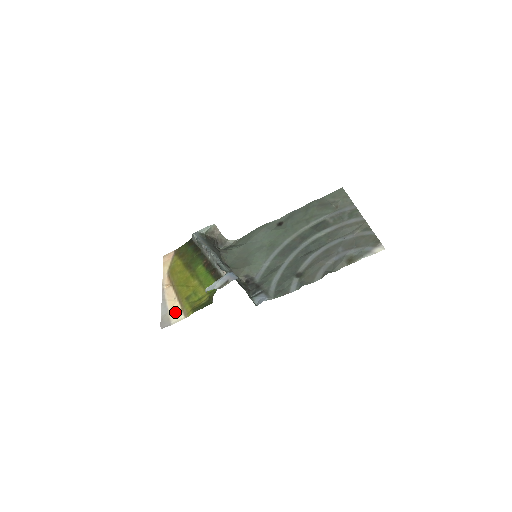
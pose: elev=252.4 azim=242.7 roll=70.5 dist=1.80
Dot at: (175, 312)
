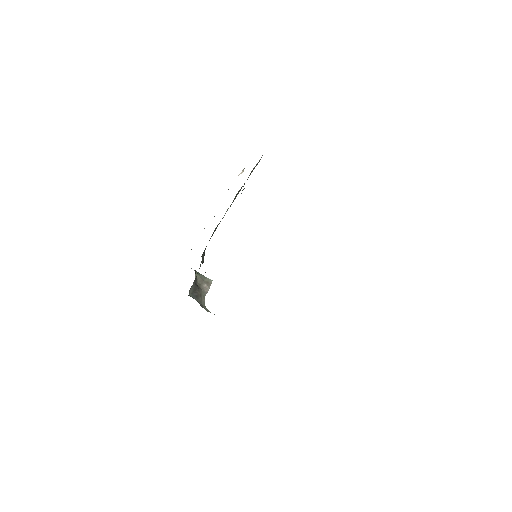
Dot at: occluded
